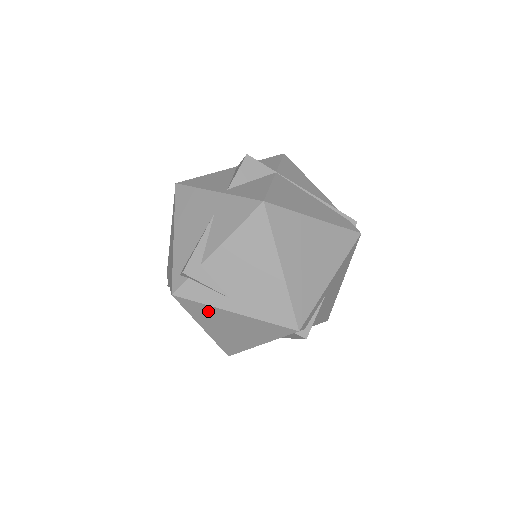
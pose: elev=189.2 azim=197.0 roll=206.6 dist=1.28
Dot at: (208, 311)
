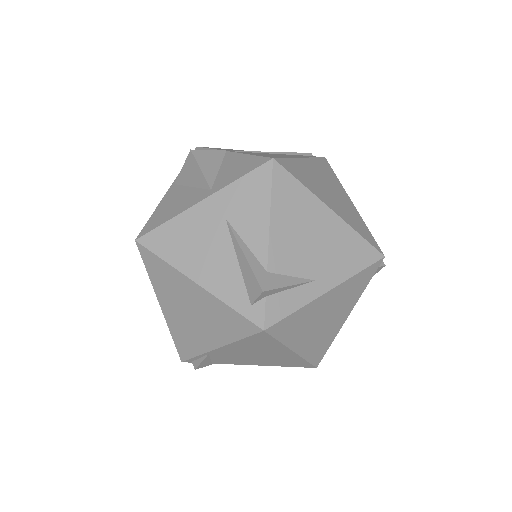
Dot at: (302, 317)
